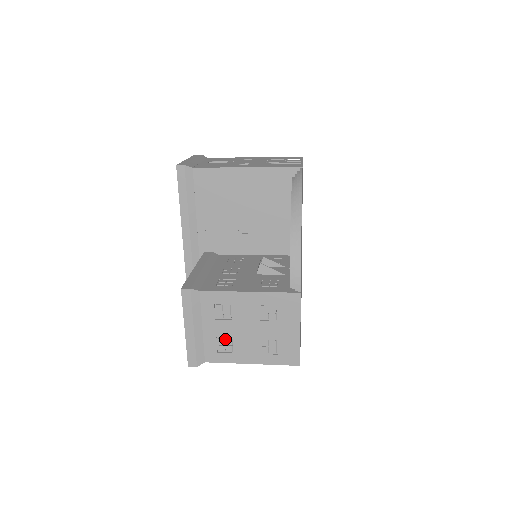
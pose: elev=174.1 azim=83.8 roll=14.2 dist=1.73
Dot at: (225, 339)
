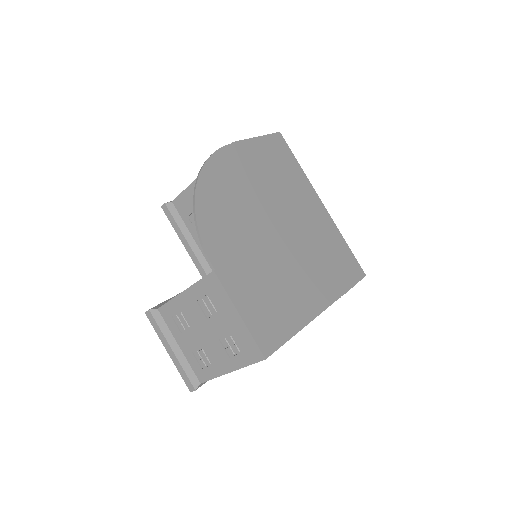
Dot at: (199, 352)
